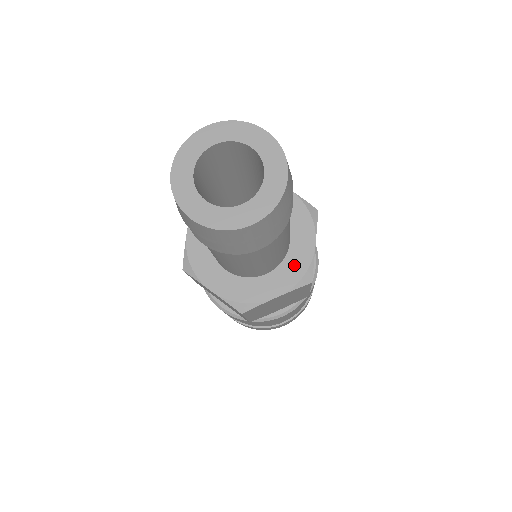
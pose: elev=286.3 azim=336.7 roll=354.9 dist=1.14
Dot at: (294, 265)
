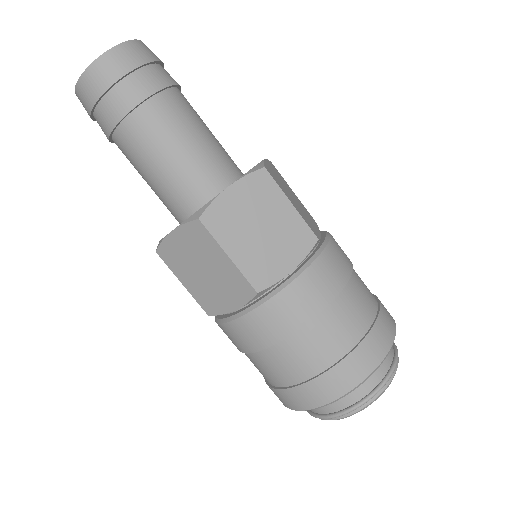
Dot at: occluded
